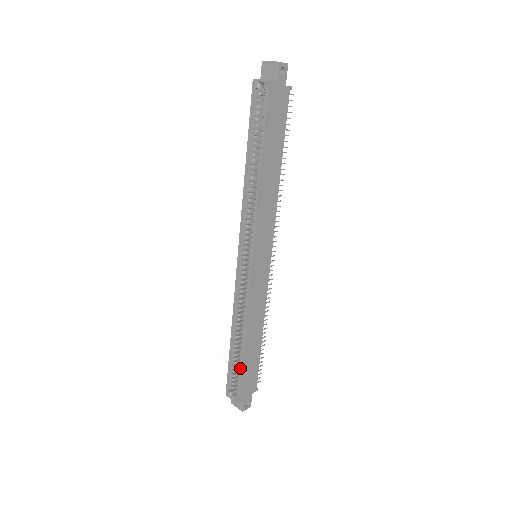
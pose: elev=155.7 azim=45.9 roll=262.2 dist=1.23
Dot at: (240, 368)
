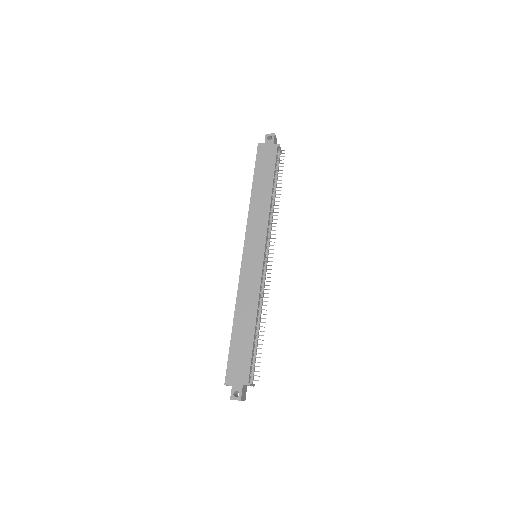
Dot at: (230, 347)
